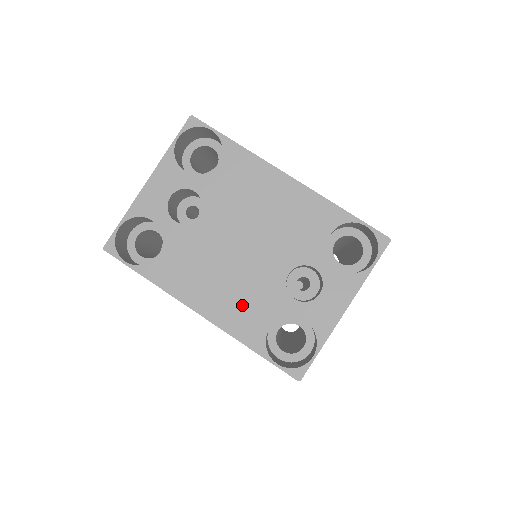
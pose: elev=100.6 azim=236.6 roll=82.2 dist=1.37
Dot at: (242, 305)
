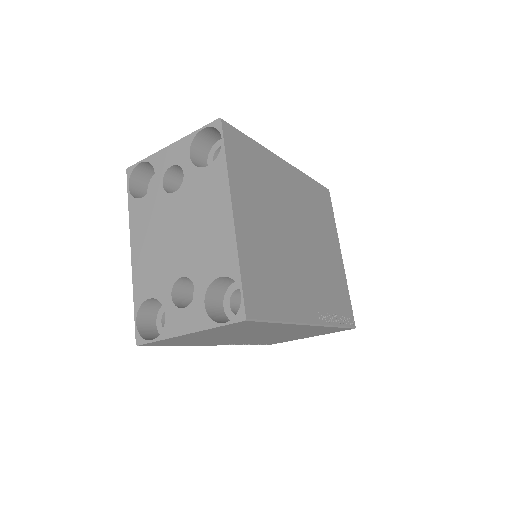
Dot at: (149, 270)
